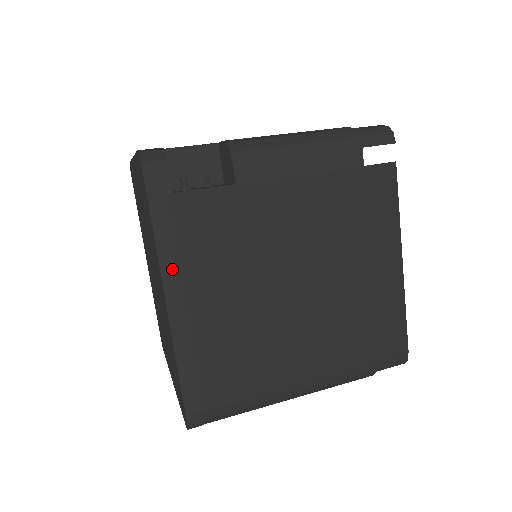
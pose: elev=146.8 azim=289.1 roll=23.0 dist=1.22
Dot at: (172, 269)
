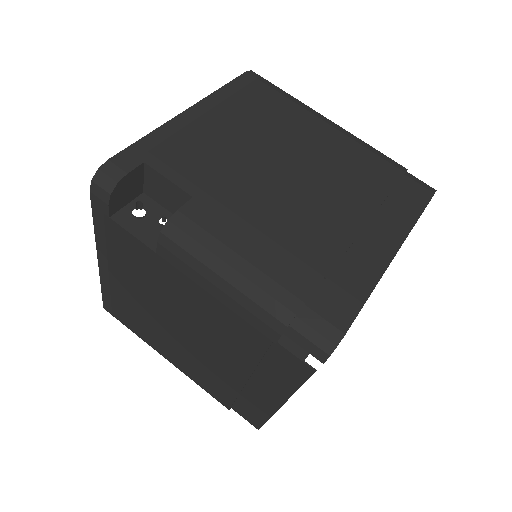
Dot at: (103, 250)
